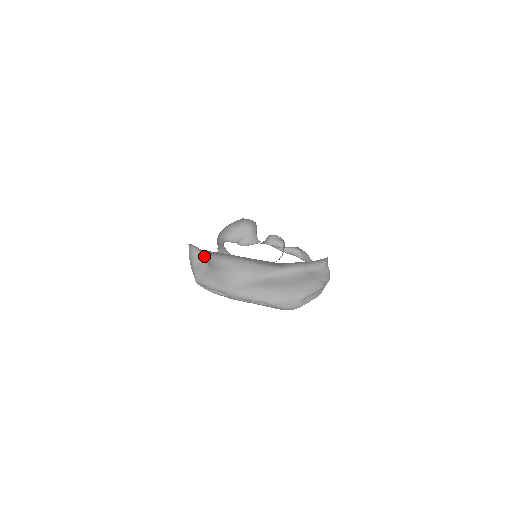
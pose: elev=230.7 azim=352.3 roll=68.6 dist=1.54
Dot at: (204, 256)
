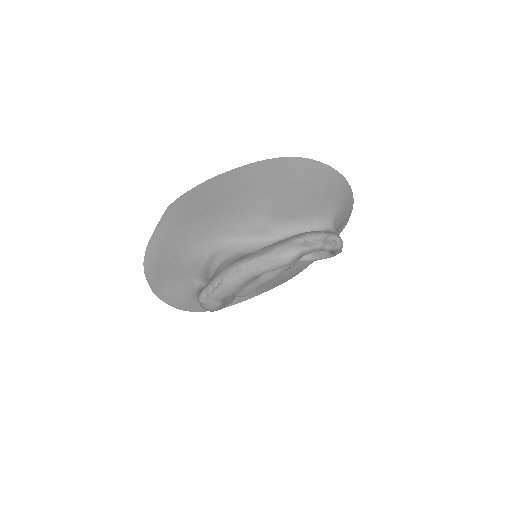
Dot at: (206, 280)
